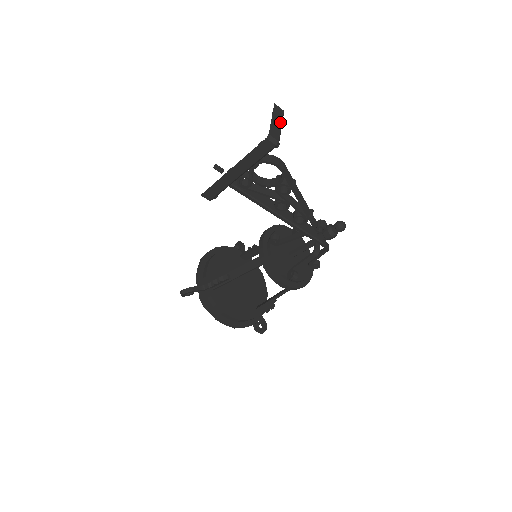
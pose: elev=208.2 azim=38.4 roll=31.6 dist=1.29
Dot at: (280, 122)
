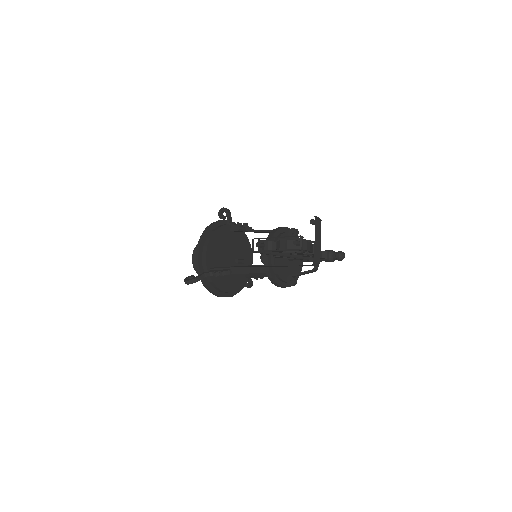
Dot at: (320, 238)
